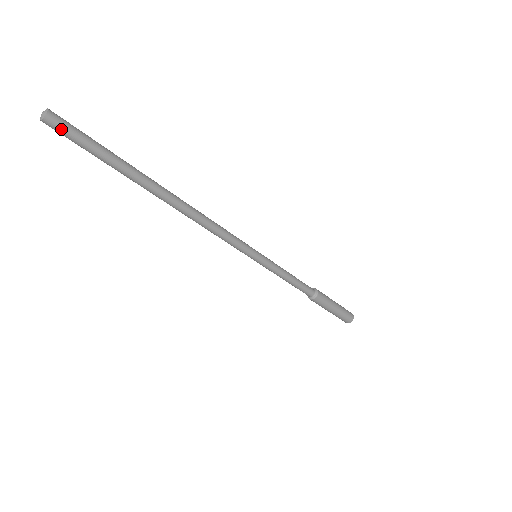
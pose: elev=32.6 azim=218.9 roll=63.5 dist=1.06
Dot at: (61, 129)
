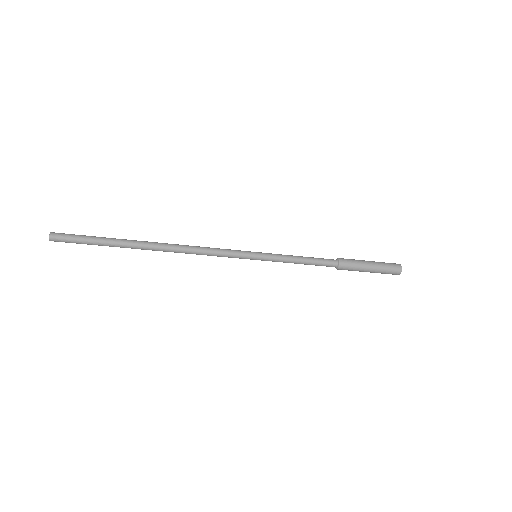
Dot at: (62, 240)
